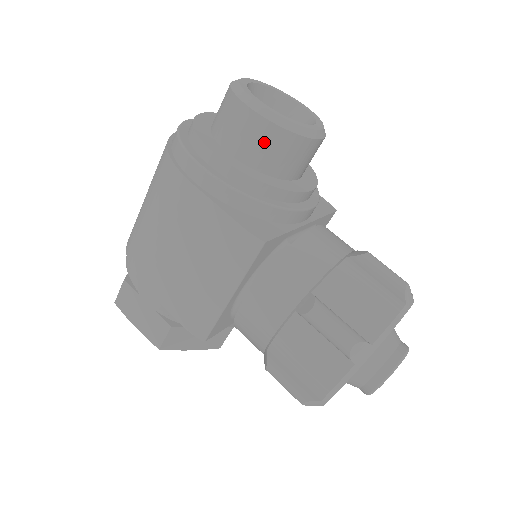
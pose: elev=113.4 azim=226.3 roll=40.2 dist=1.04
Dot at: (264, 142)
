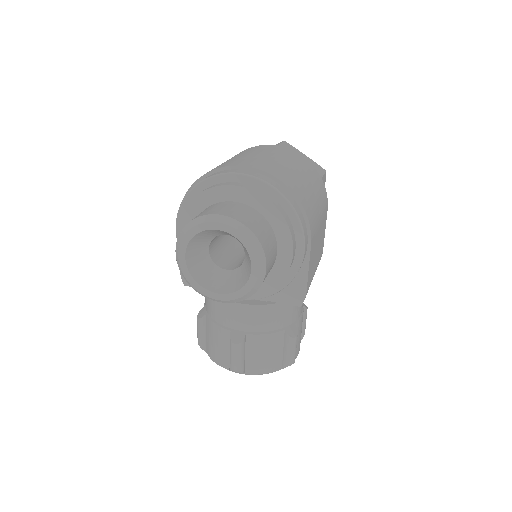
Dot at: occluded
